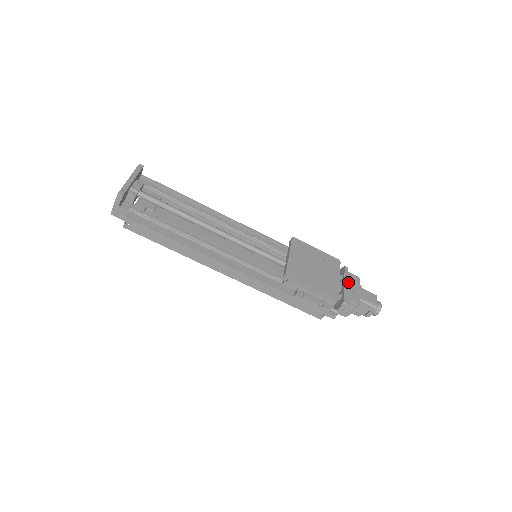
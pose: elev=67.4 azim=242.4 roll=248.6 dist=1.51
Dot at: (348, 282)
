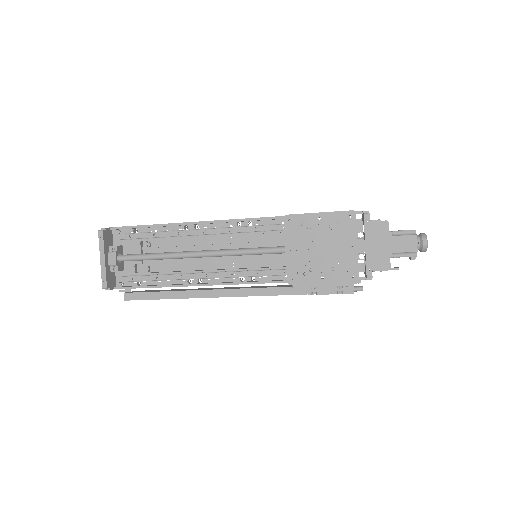
Dot at: (371, 241)
